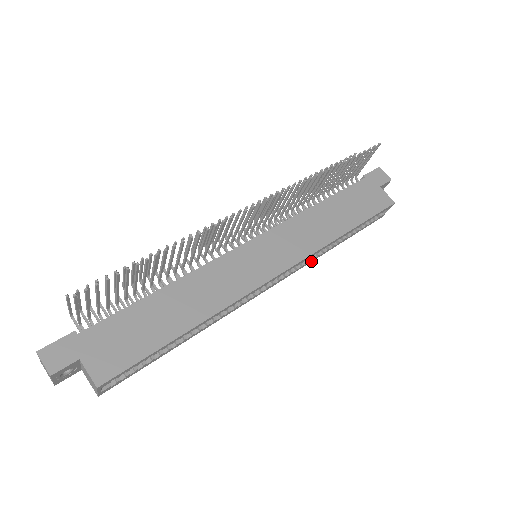
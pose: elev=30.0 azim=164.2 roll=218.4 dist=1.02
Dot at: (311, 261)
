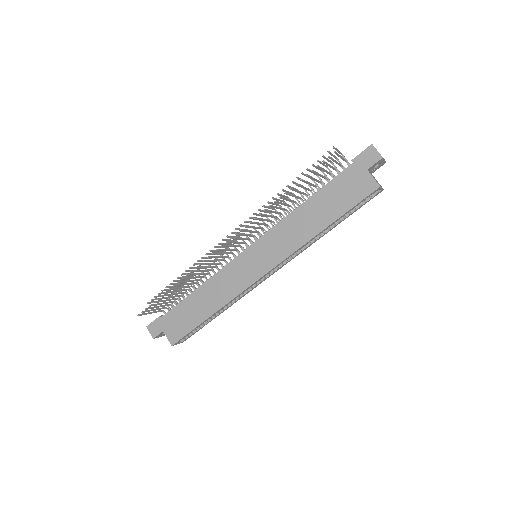
Dot at: (306, 248)
